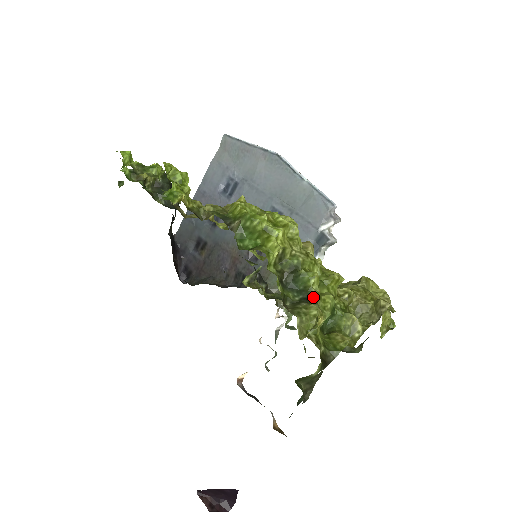
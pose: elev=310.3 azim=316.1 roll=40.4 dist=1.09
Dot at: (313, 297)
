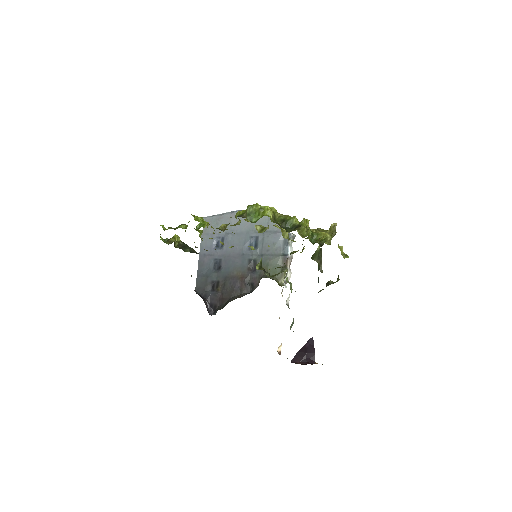
Dot at: (299, 226)
